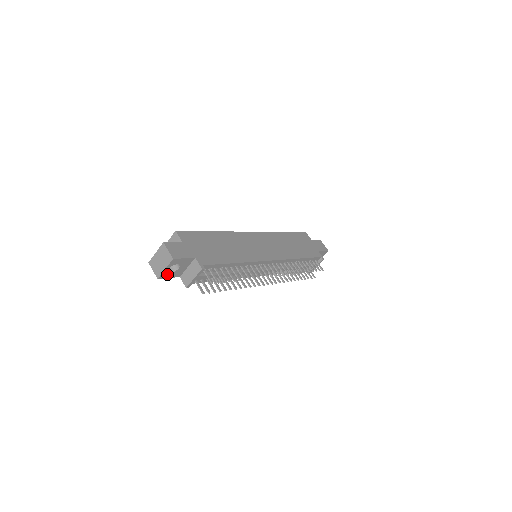
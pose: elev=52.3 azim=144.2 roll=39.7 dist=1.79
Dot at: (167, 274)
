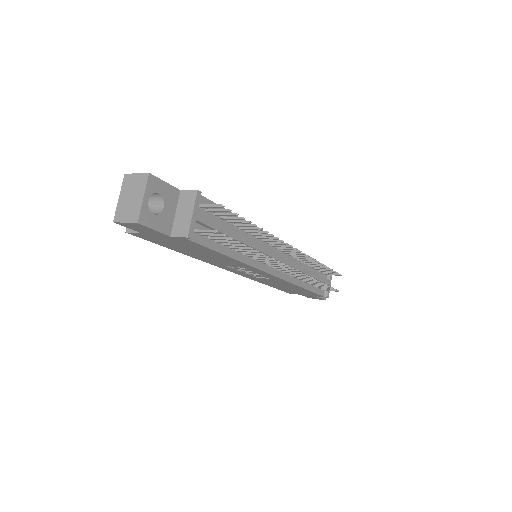
Dot at: (149, 217)
